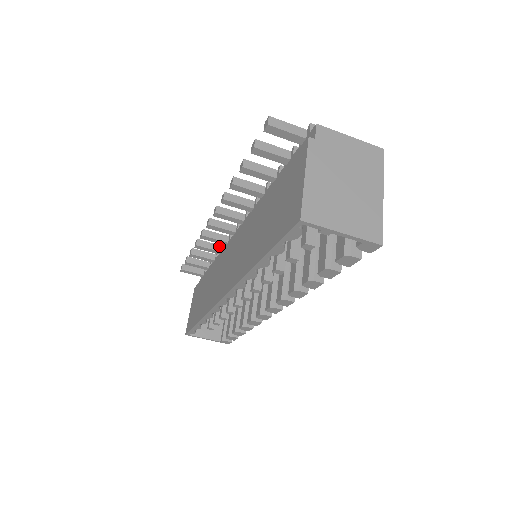
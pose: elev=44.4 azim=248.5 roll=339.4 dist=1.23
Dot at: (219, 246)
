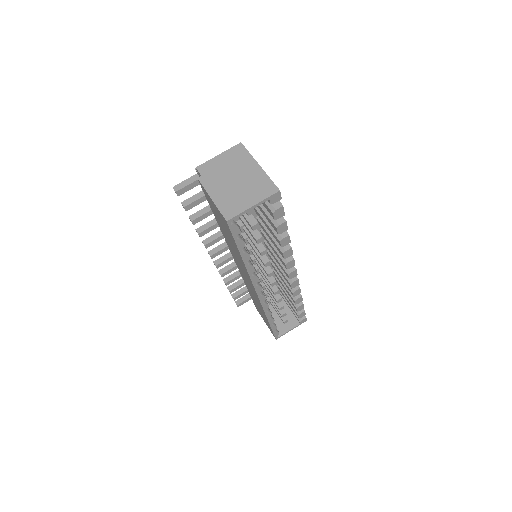
Dot at: (238, 271)
